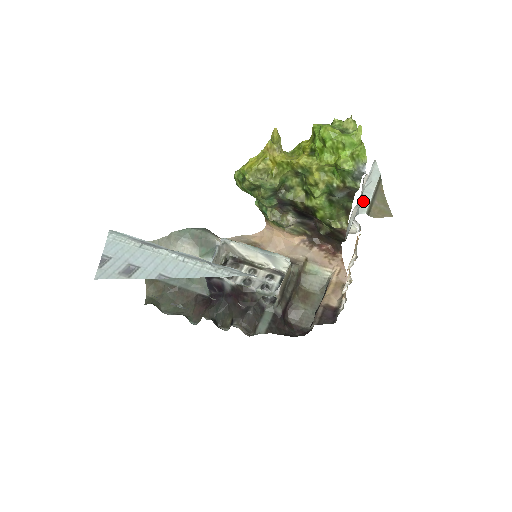
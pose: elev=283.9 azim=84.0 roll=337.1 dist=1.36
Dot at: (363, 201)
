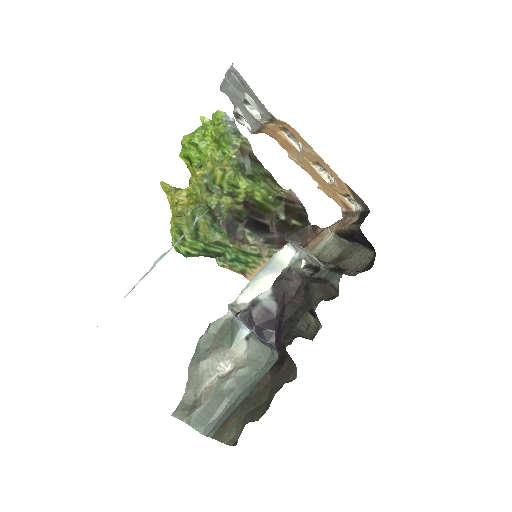
Dot at: (229, 68)
